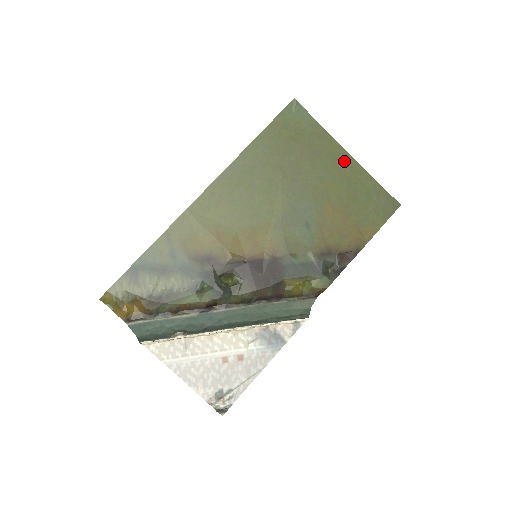
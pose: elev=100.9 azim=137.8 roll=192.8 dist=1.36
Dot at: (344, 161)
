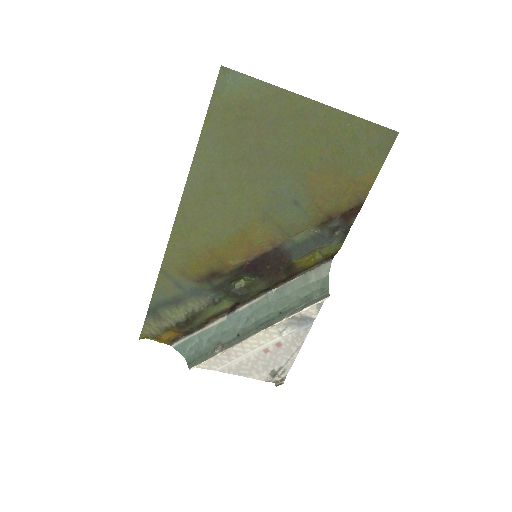
Dot at: (313, 114)
